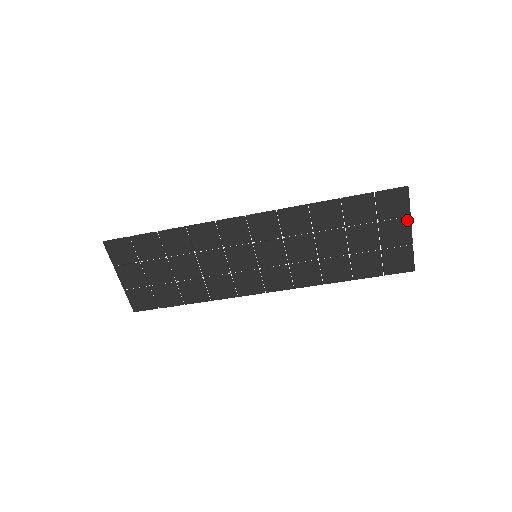
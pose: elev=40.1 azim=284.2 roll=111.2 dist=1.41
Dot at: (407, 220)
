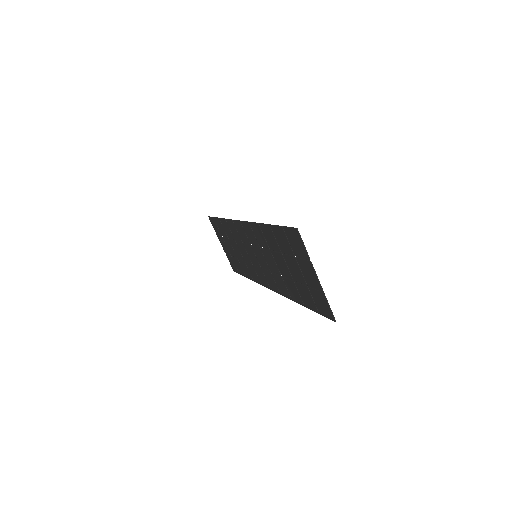
Dot at: (310, 264)
